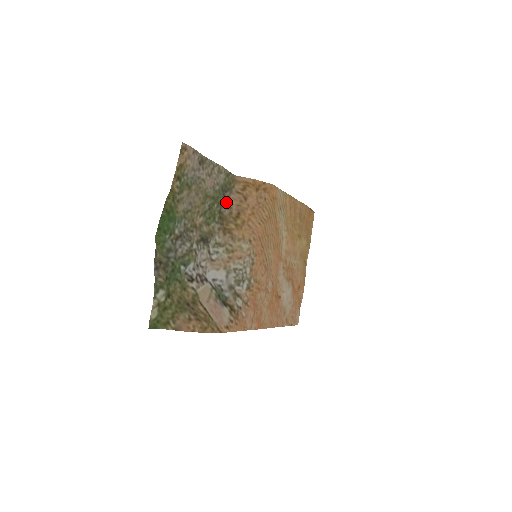
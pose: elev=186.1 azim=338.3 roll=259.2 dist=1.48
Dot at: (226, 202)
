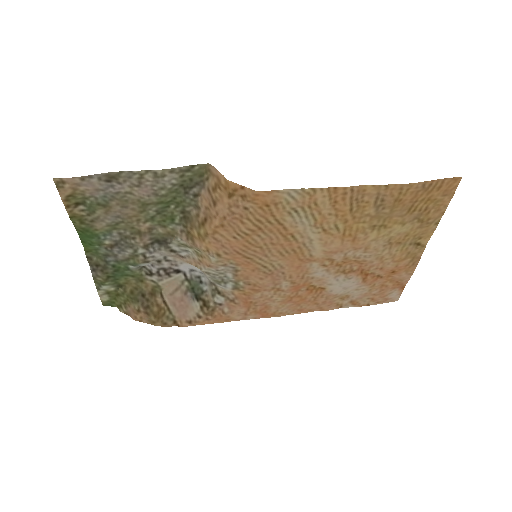
Dot at: (194, 199)
